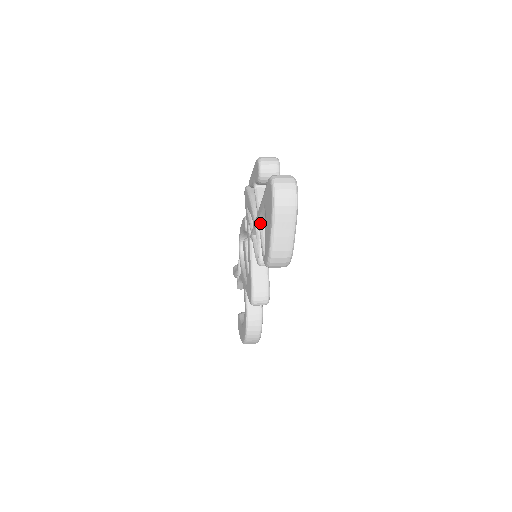
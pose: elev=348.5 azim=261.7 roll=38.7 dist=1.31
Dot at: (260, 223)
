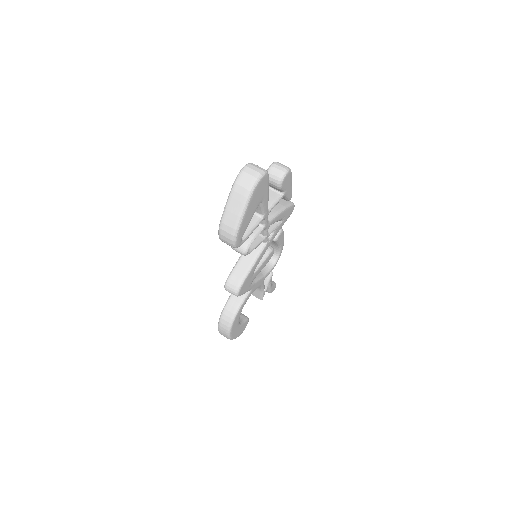
Dot at: occluded
